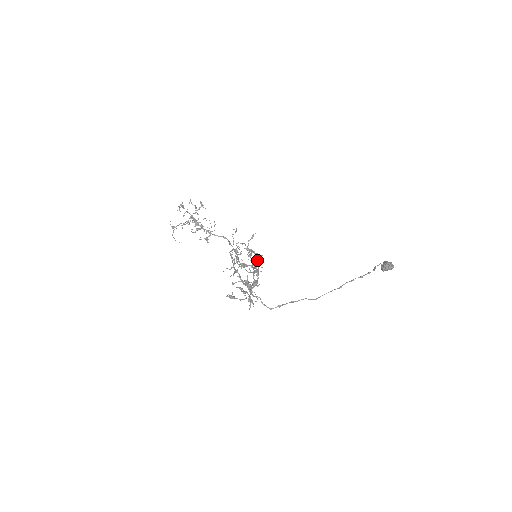
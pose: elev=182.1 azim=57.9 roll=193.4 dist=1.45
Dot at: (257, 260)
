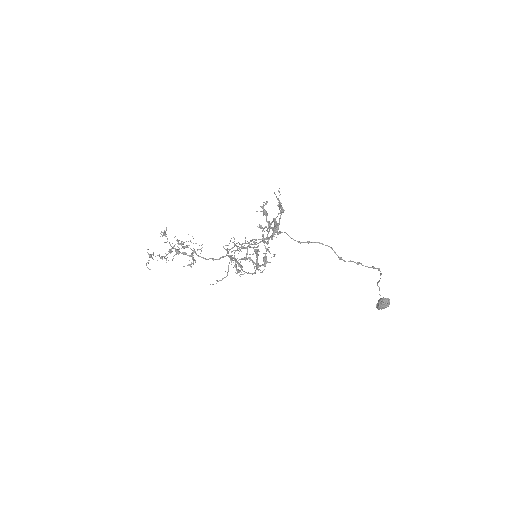
Dot at: (269, 229)
